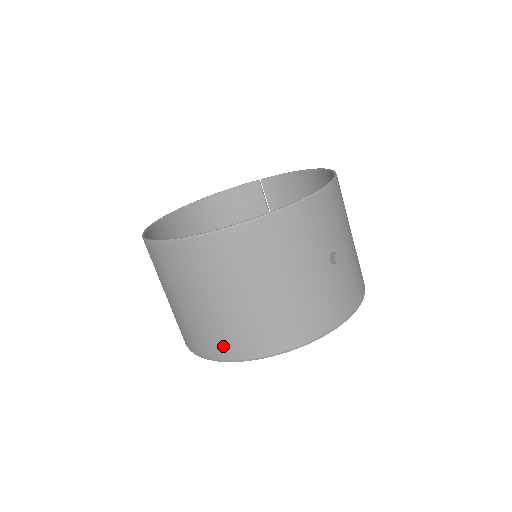
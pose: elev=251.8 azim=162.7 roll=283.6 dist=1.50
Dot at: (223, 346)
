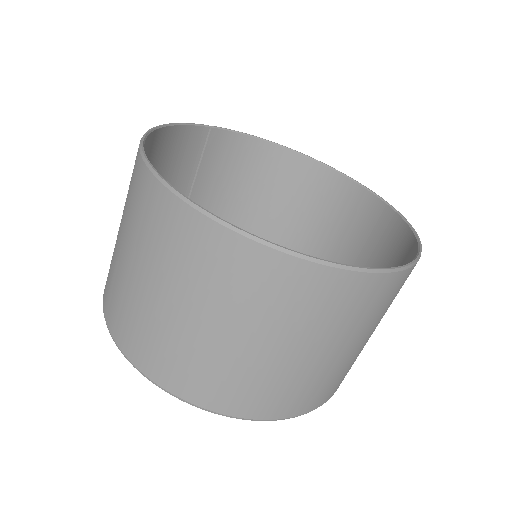
Dot at: (300, 402)
